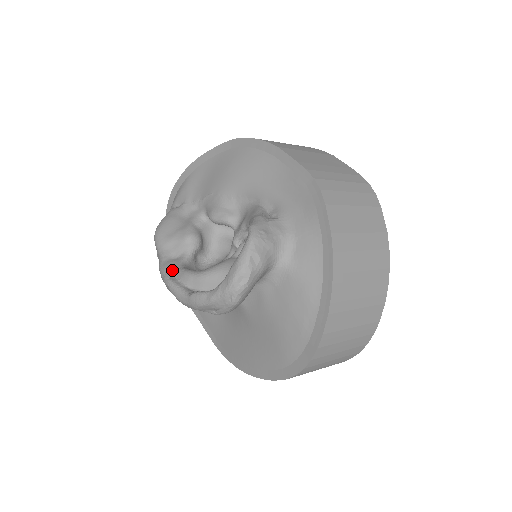
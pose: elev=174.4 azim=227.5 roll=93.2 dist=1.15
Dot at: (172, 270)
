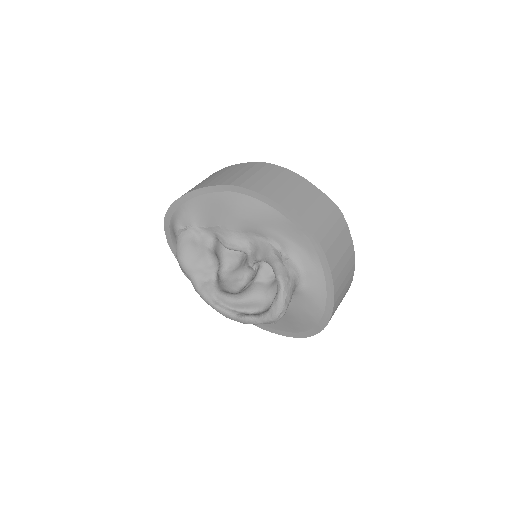
Dot at: (211, 295)
